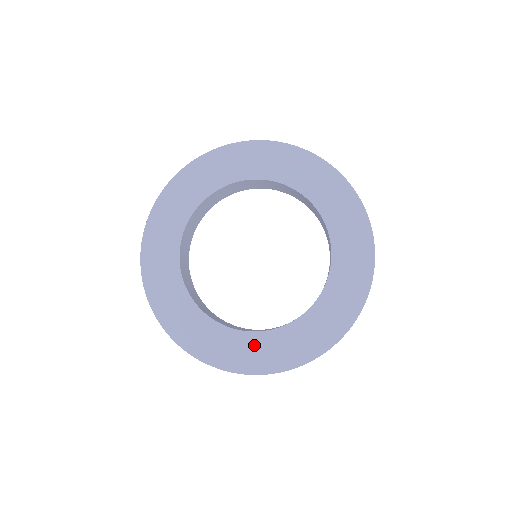
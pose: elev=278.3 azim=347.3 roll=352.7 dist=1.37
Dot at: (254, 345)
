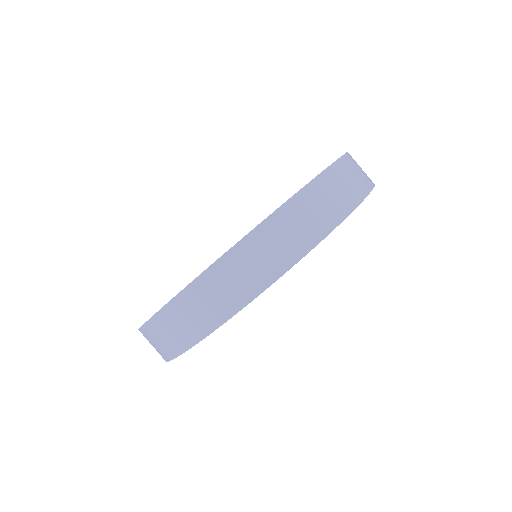
Dot at: occluded
